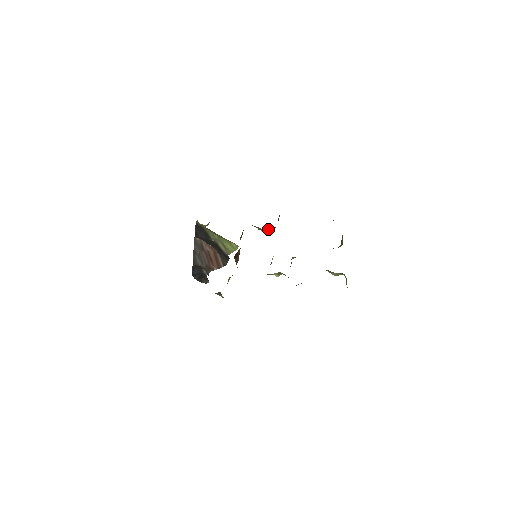
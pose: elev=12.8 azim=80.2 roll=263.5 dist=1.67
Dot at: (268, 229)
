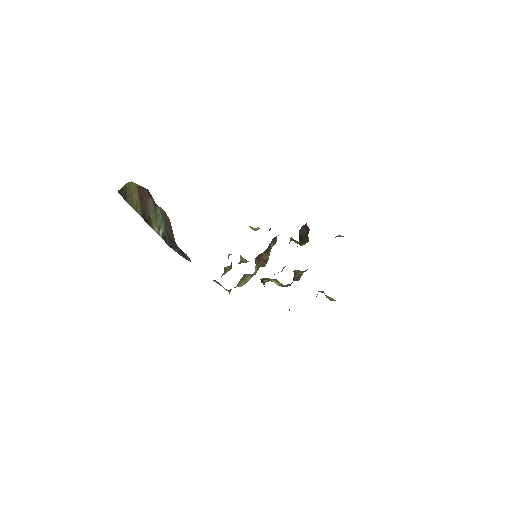
Dot at: (294, 240)
